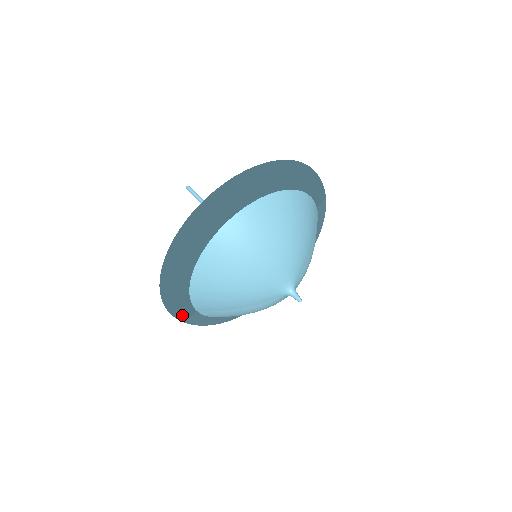
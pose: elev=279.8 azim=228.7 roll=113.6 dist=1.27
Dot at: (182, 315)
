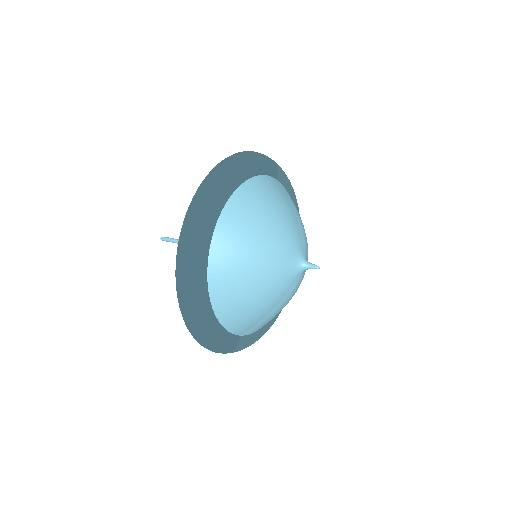
Dot at: (231, 348)
